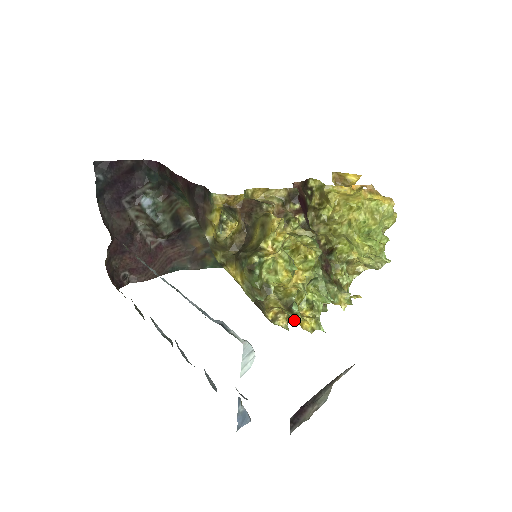
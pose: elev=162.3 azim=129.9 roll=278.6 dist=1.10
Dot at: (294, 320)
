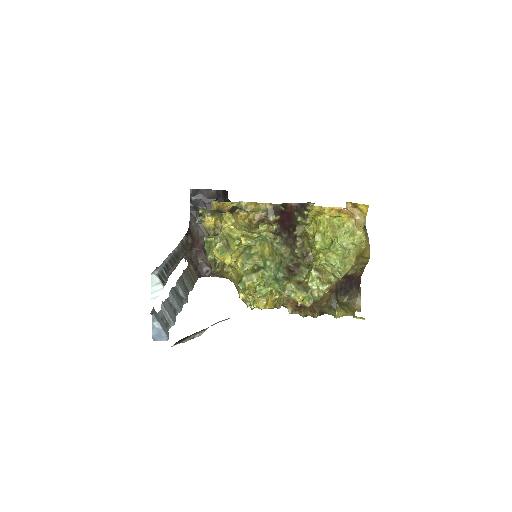
Dot at: (249, 299)
